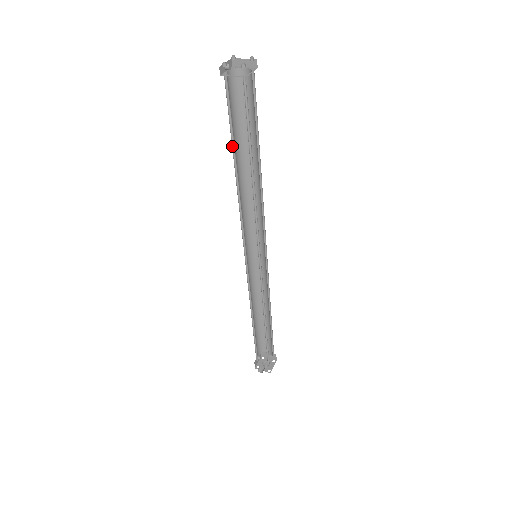
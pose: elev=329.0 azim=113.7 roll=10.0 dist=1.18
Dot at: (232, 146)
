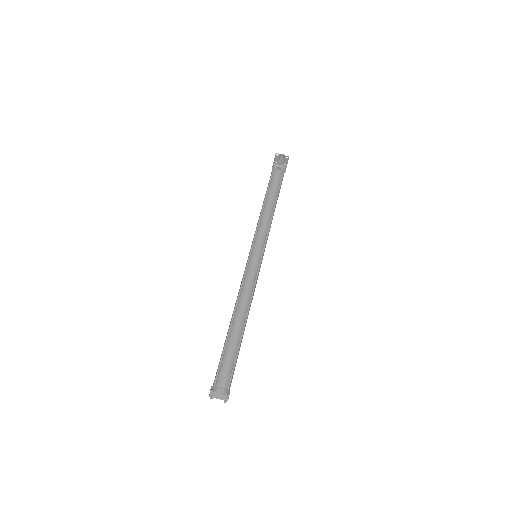
Dot at: occluded
